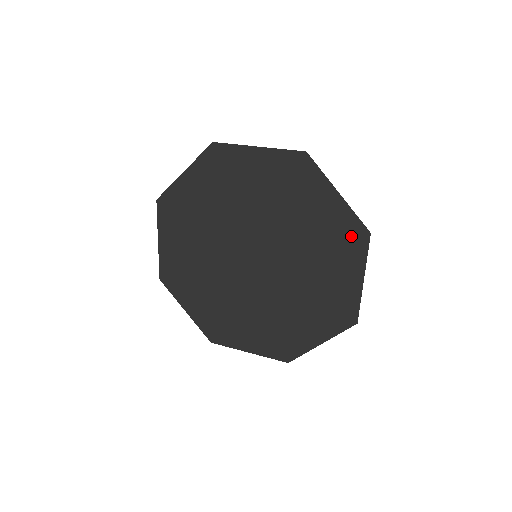
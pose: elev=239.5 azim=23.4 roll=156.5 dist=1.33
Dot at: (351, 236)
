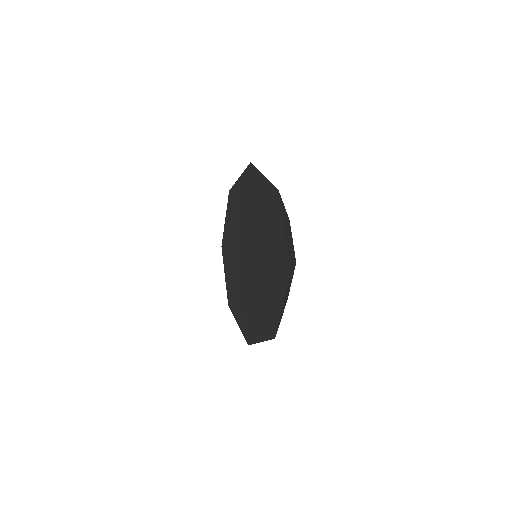
Dot at: (283, 267)
